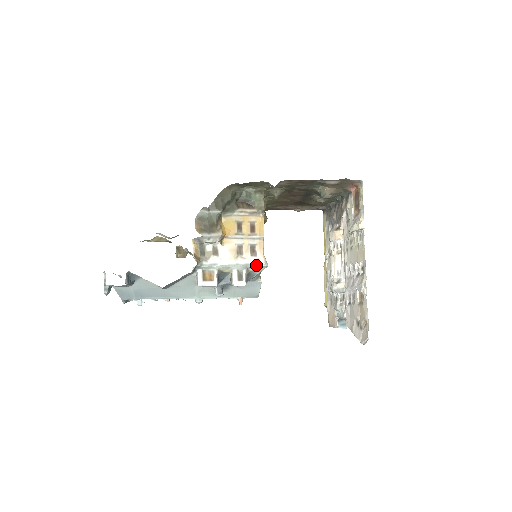
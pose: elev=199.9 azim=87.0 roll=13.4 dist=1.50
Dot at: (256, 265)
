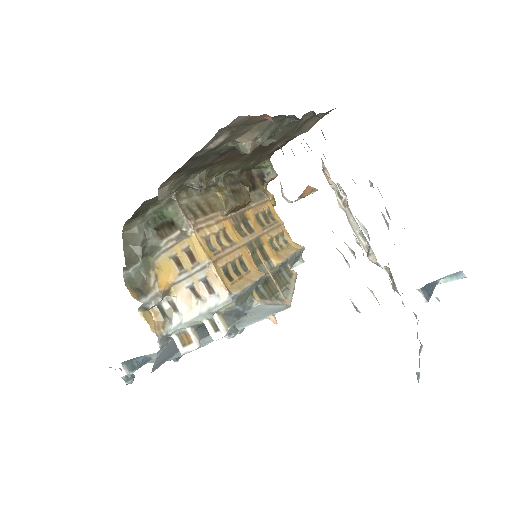
Dot at: (219, 306)
